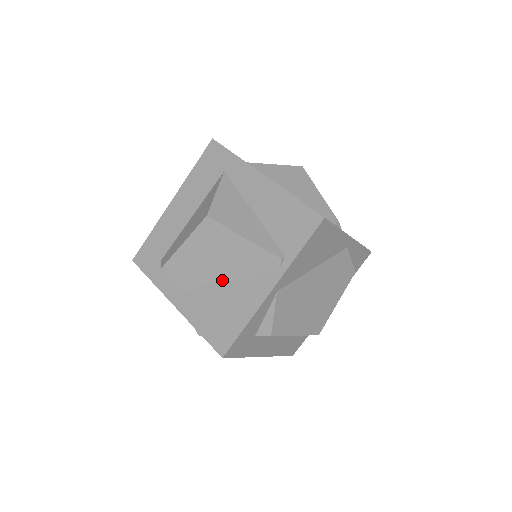
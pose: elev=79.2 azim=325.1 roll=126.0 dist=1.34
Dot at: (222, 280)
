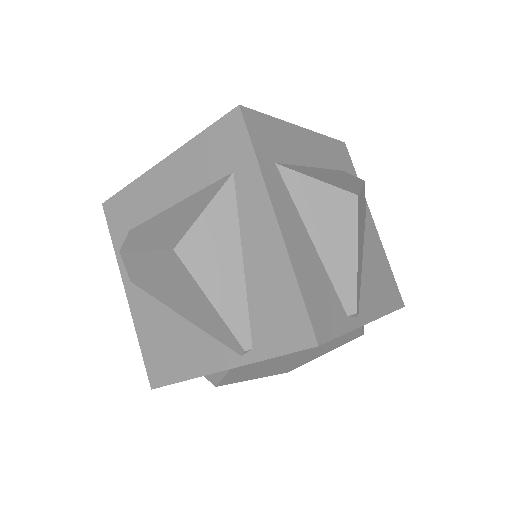
Dot at: (179, 313)
